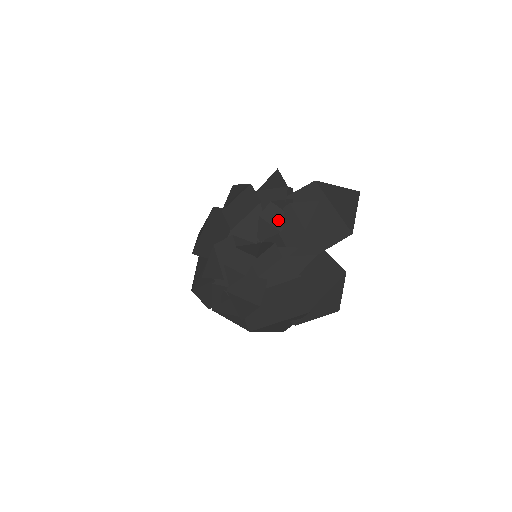
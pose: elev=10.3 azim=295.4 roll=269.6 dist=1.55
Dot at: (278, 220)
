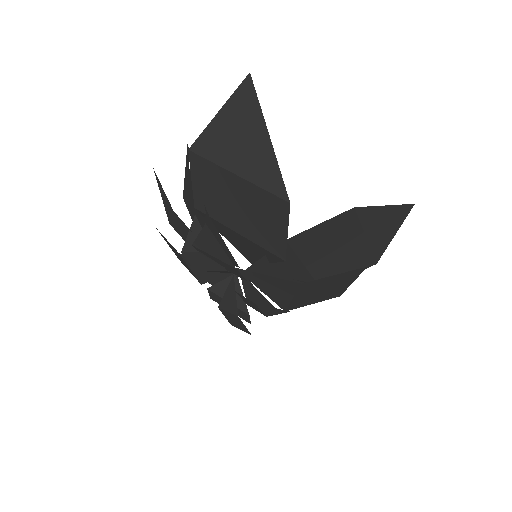
Dot at: (210, 263)
